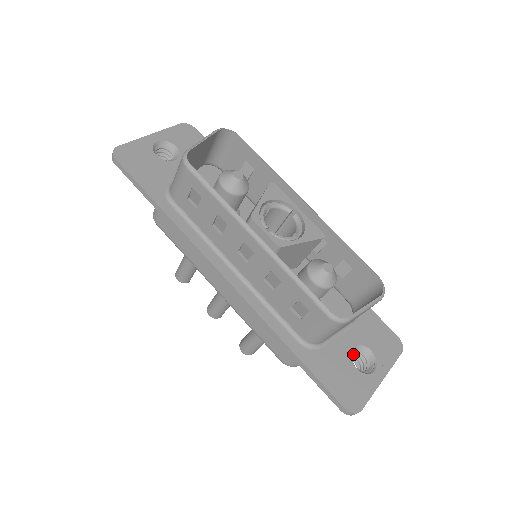
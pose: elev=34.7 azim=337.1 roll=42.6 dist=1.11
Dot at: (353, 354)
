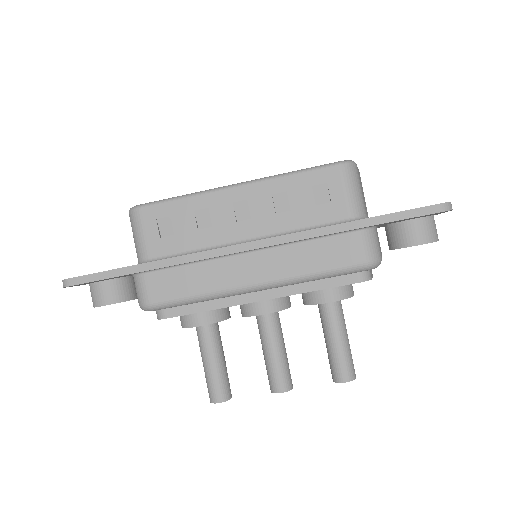
Dot at: occluded
